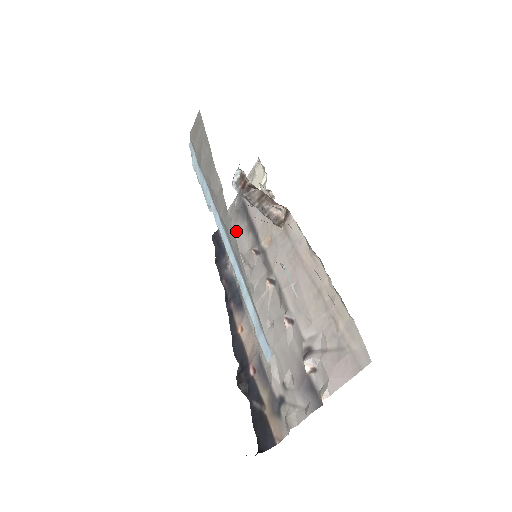
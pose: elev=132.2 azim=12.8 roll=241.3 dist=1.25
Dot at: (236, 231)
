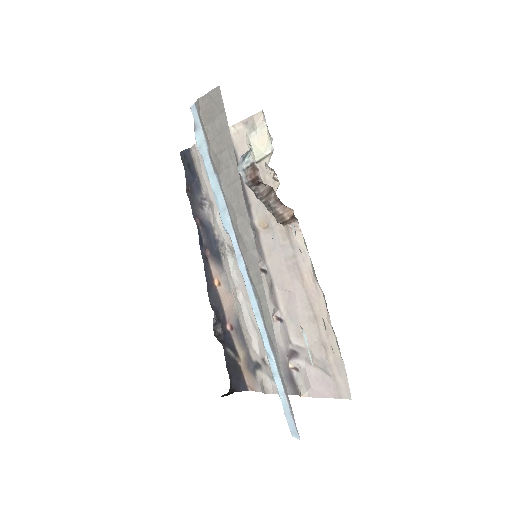
Dot at: occluded
